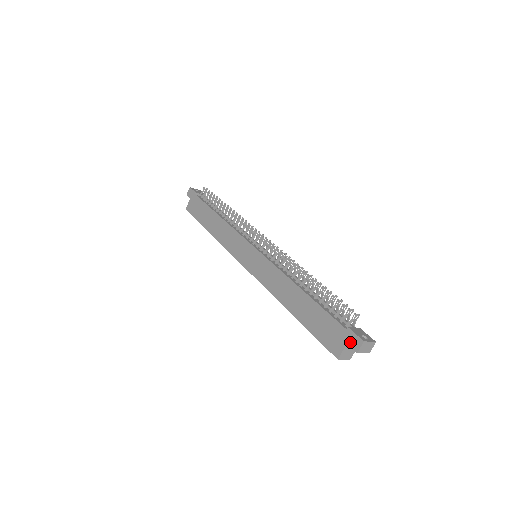
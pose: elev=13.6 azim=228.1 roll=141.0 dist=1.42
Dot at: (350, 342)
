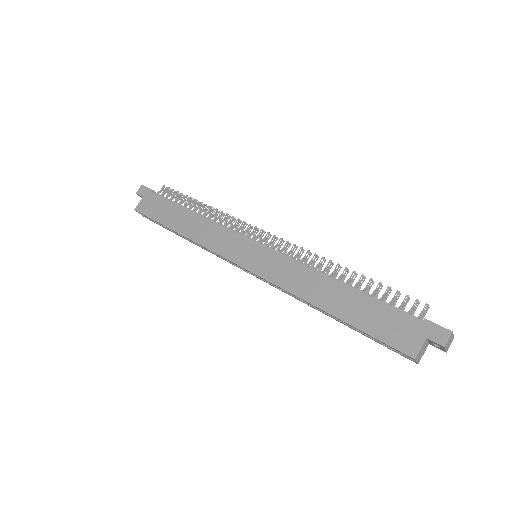
Dot at: (431, 335)
